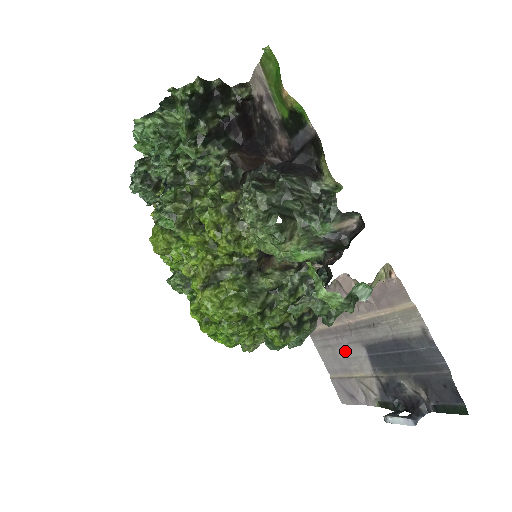
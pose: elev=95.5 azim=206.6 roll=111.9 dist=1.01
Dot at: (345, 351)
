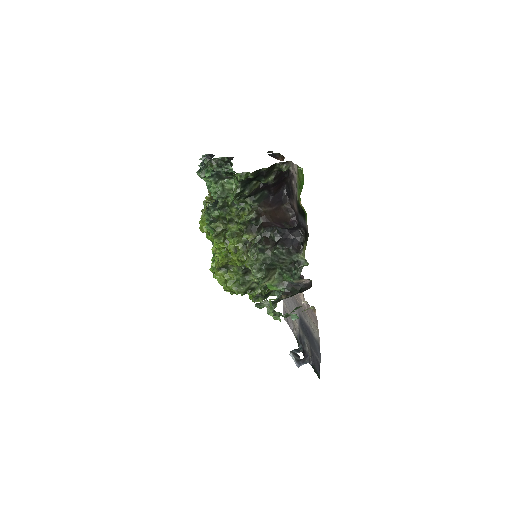
Dot at: (292, 305)
